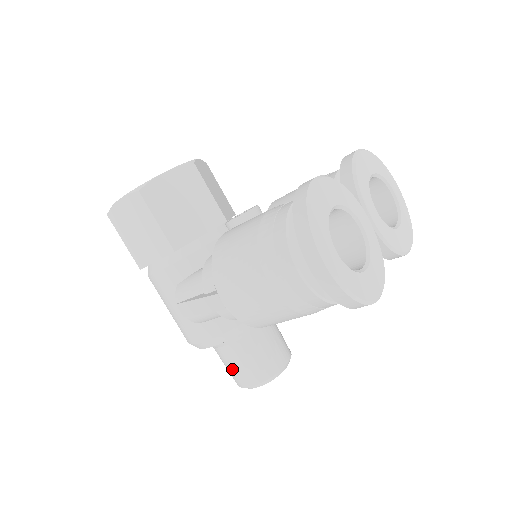
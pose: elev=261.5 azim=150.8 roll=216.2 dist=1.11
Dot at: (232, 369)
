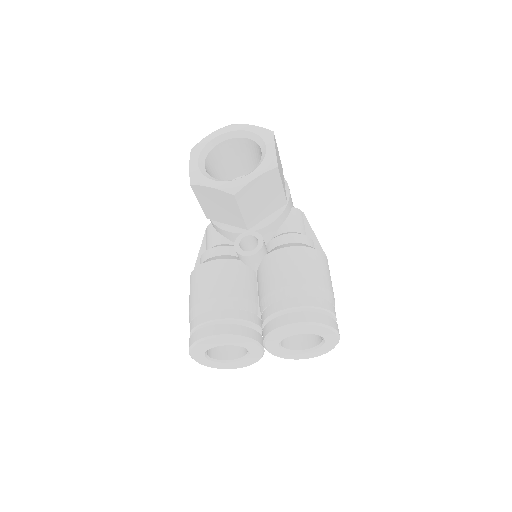
Dot at: occluded
